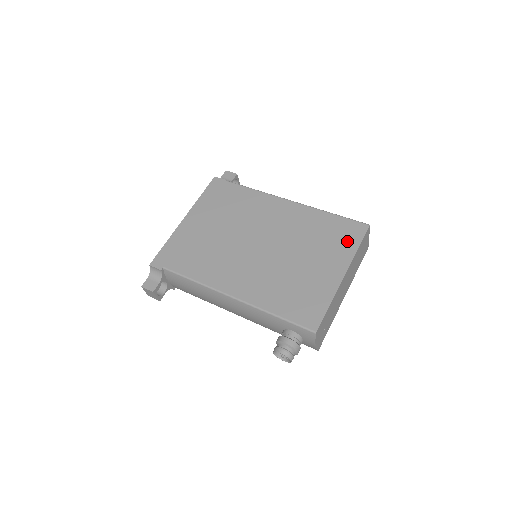
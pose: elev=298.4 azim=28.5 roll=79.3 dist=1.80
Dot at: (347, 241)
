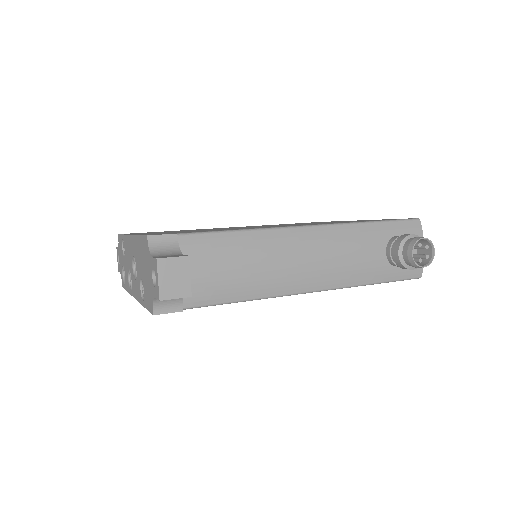
Dot at: occluded
